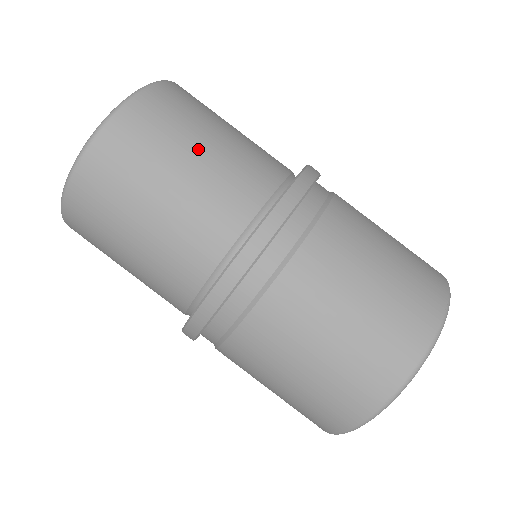
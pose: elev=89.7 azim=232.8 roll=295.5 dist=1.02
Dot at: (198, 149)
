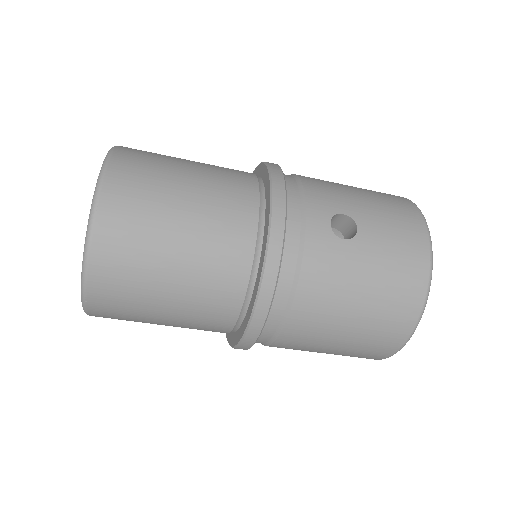
Dot at: (161, 320)
